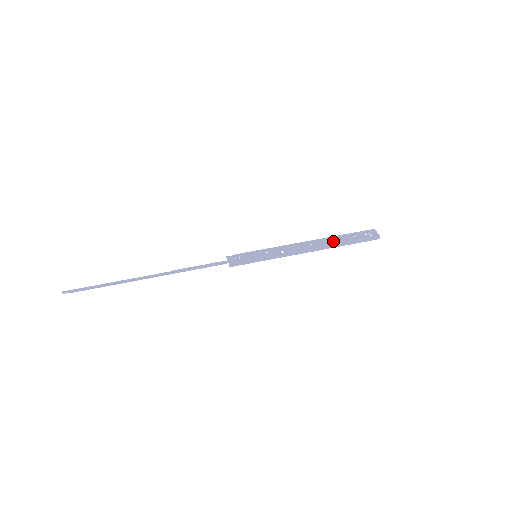
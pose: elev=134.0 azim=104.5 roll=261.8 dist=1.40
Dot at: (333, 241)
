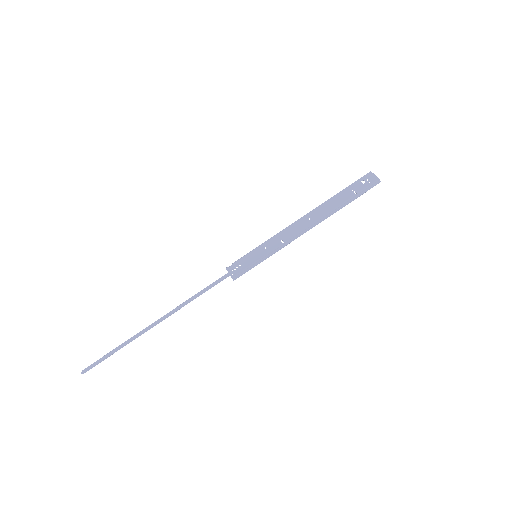
Dot at: (331, 206)
